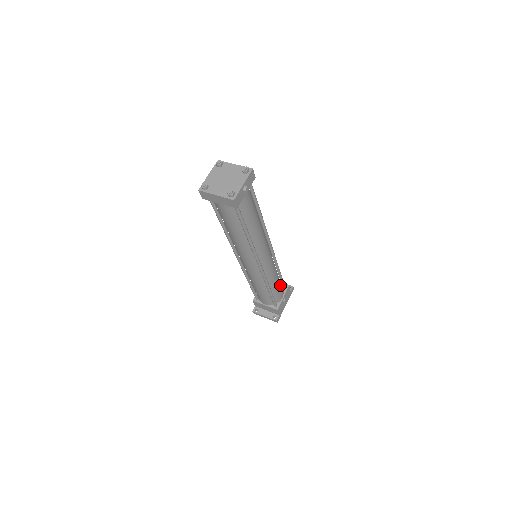
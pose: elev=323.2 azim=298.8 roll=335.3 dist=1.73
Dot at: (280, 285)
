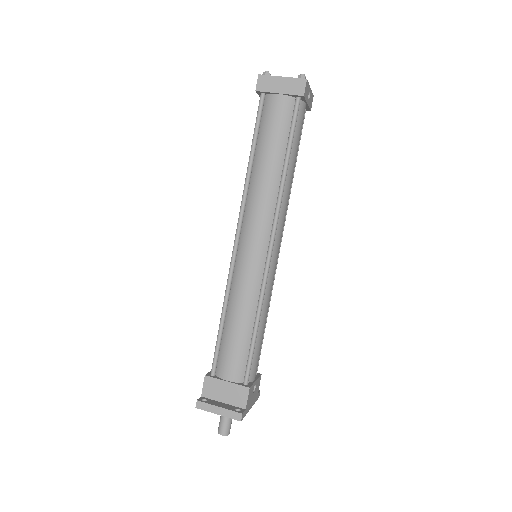
Dot at: (260, 347)
